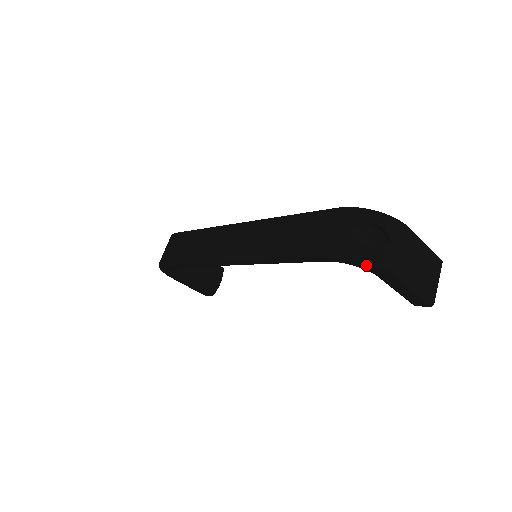
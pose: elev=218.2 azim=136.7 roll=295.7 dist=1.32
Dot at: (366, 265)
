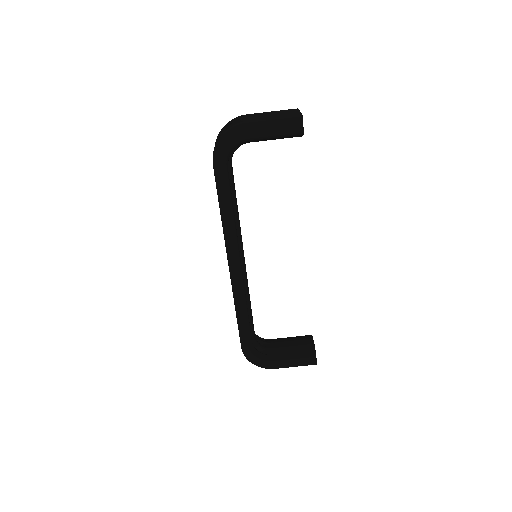
Dot at: (227, 139)
